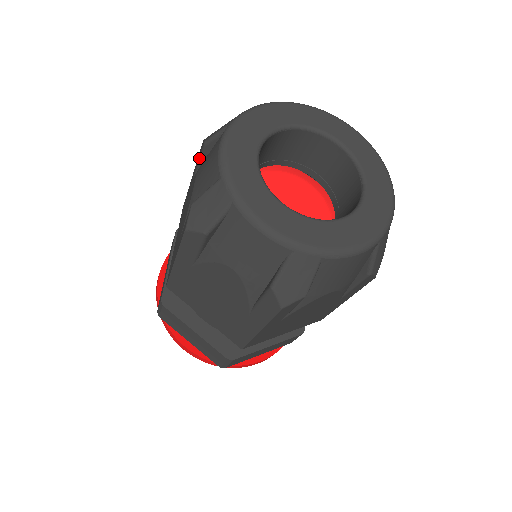
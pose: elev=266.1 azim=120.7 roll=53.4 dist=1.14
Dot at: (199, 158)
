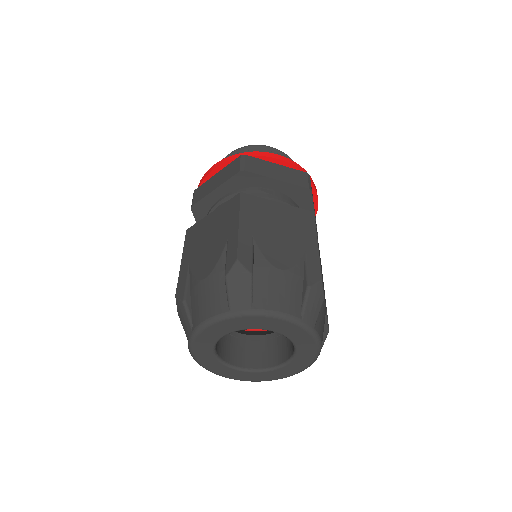
Dot at: occluded
